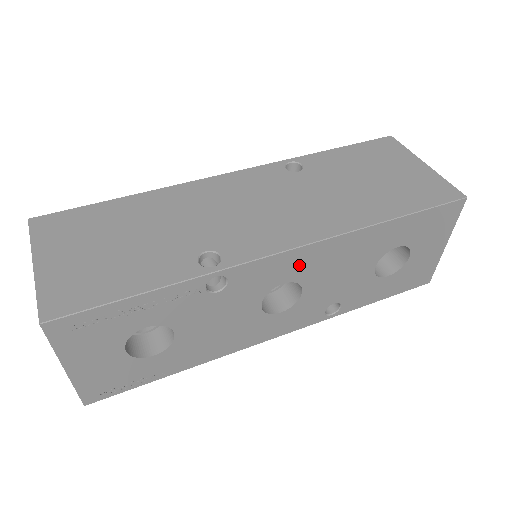
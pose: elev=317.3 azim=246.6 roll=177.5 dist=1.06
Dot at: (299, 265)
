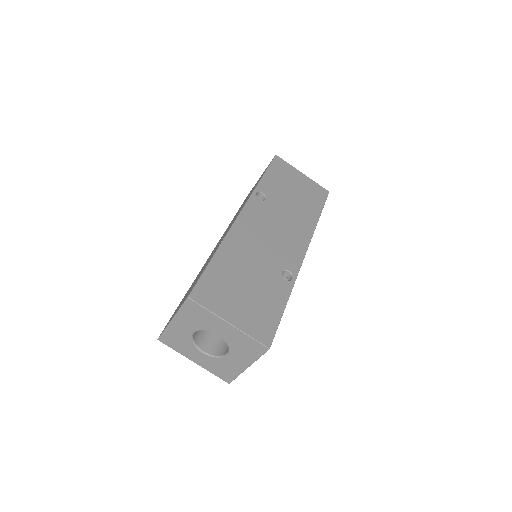
Dot at: occluded
